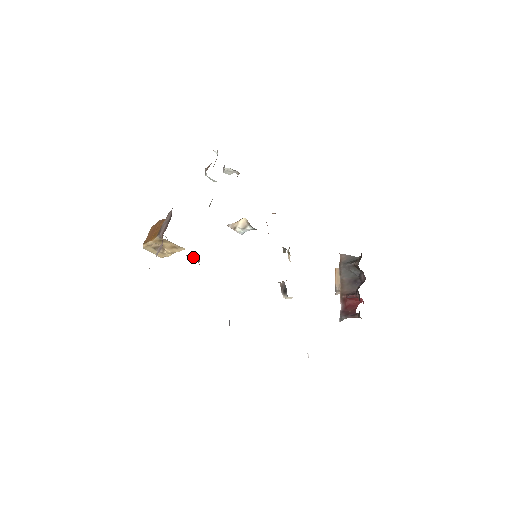
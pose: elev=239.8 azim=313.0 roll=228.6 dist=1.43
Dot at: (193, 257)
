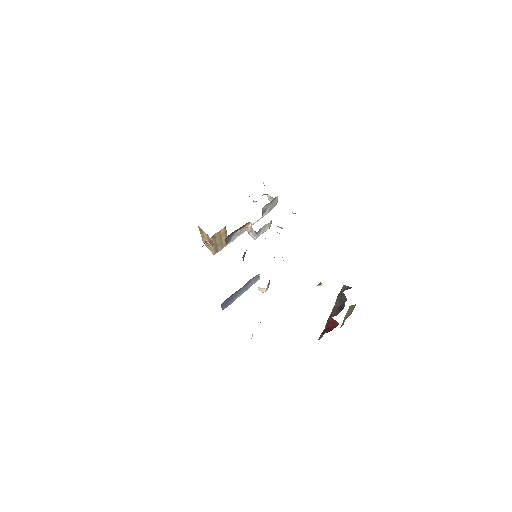
Dot at: (211, 243)
